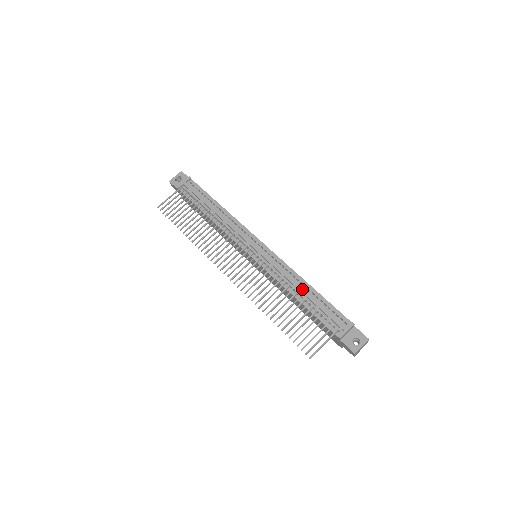
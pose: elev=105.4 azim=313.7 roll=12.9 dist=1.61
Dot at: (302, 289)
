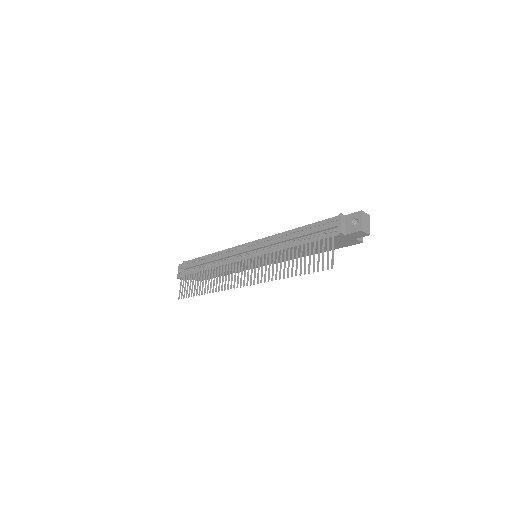
Dot at: (292, 236)
